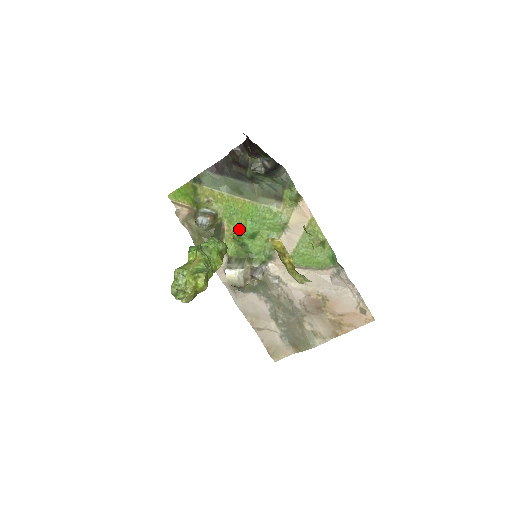
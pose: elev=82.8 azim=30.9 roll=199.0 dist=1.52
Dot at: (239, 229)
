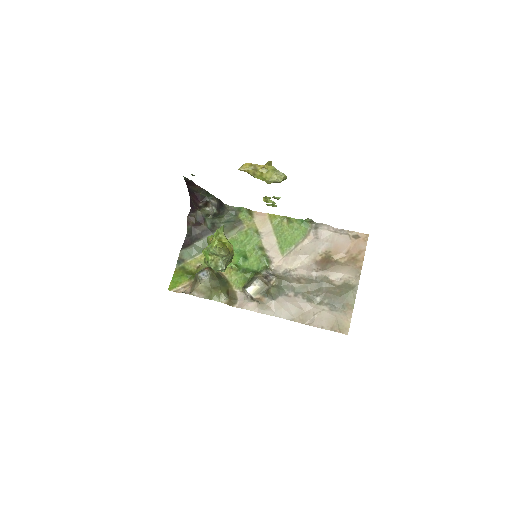
Dot at: occluded
